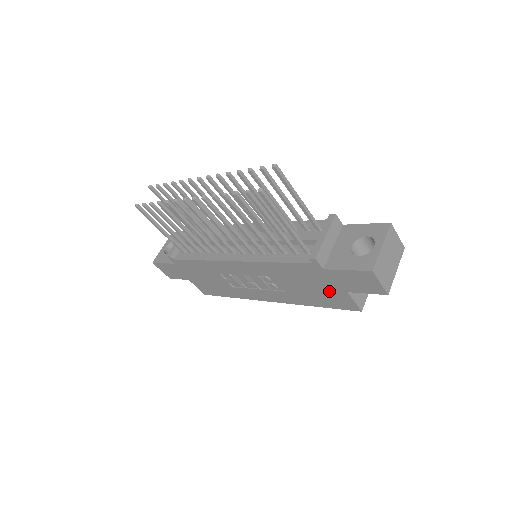
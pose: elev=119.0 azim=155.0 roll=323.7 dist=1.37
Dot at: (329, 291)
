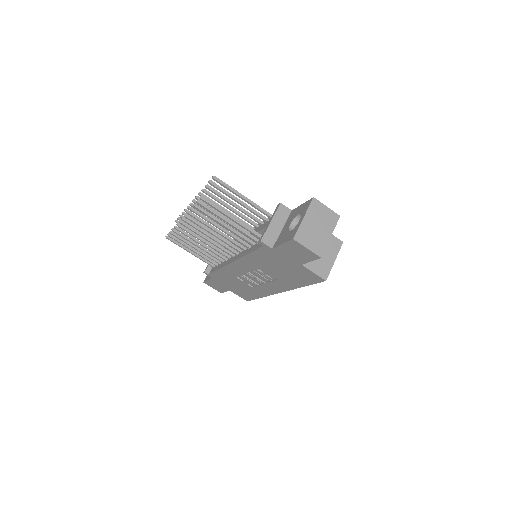
Dot at: (293, 268)
